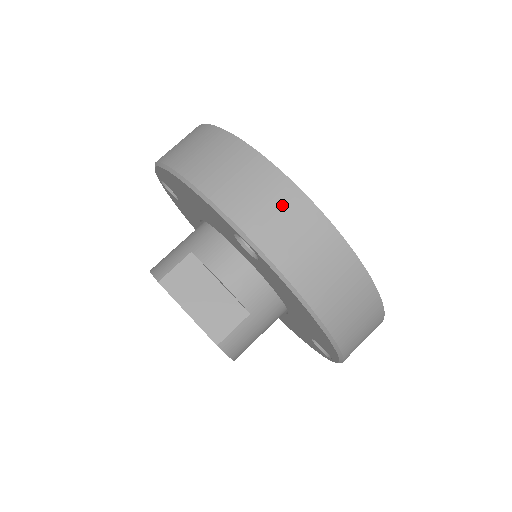
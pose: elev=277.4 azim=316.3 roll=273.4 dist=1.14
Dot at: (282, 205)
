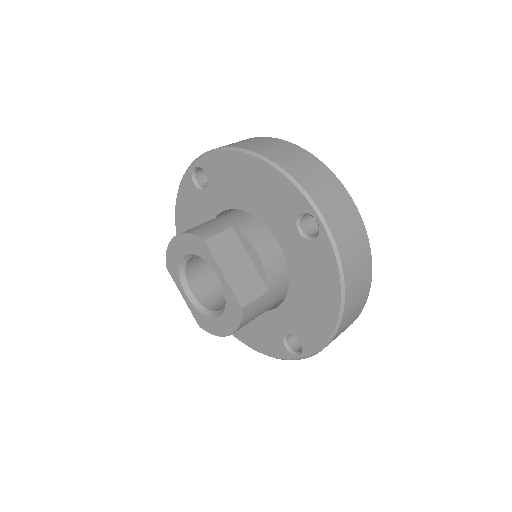
Dot at: (343, 205)
